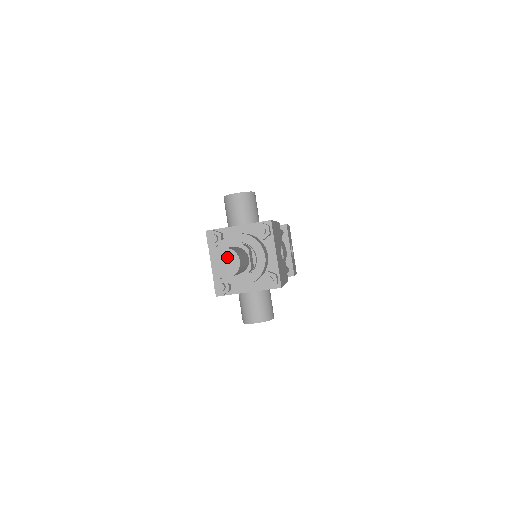
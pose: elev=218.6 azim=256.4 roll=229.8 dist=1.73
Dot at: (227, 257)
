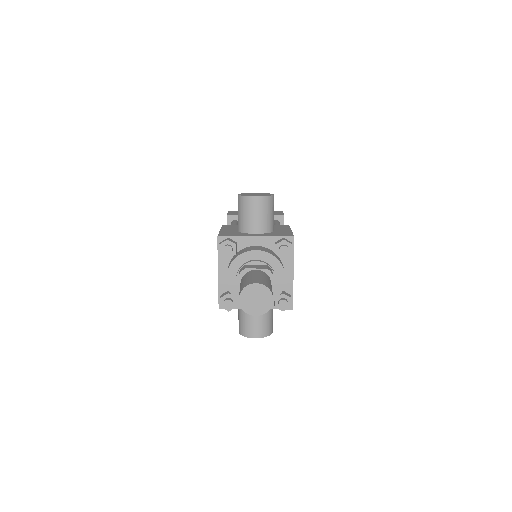
Dot at: (259, 294)
